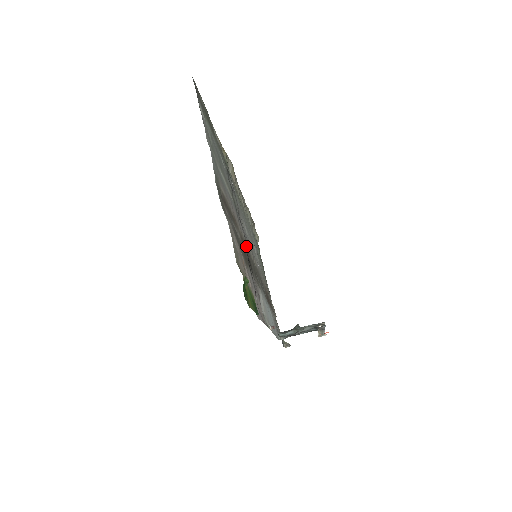
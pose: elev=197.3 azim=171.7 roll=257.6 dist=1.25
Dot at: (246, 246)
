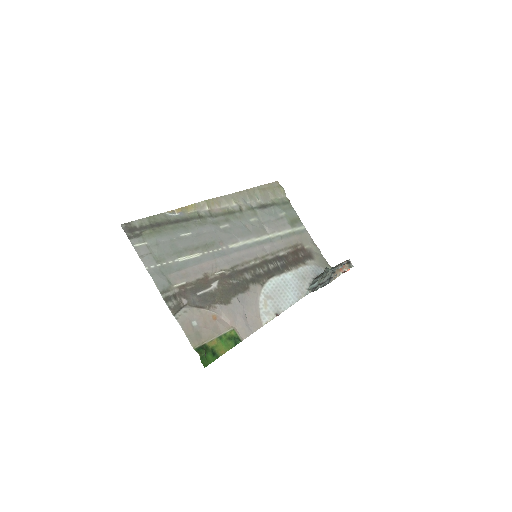
Dot at: (234, 271)
